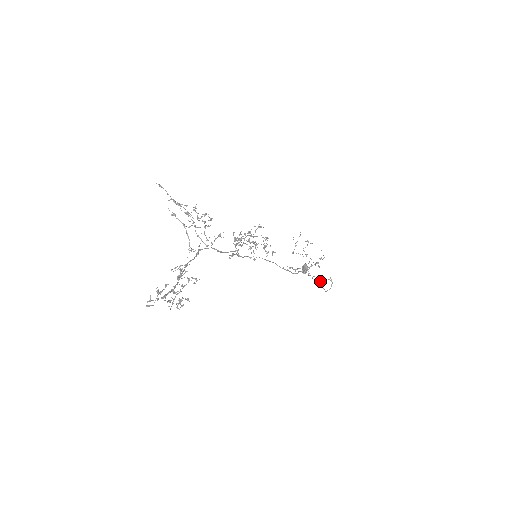
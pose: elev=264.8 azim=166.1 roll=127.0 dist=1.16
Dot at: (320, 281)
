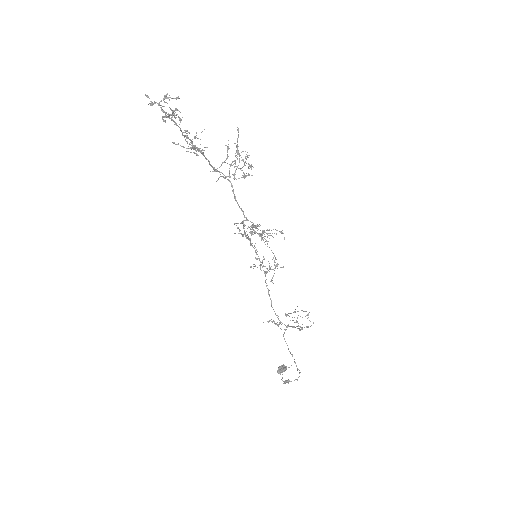
Dot at: (287, 382)
